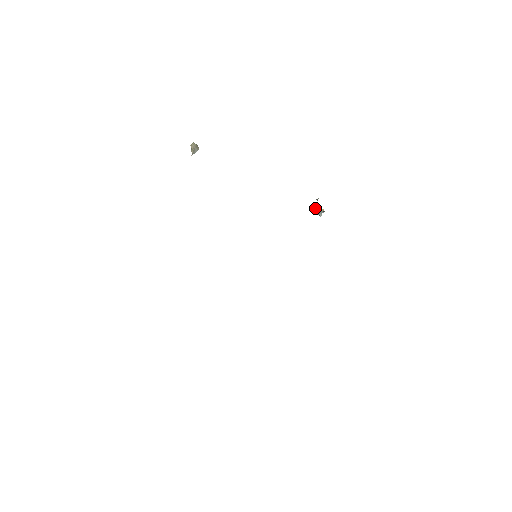
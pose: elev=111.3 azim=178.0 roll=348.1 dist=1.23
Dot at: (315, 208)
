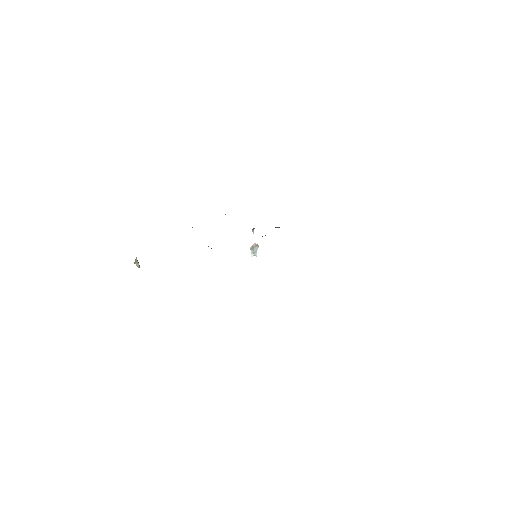
Dot at: (251, 251)
